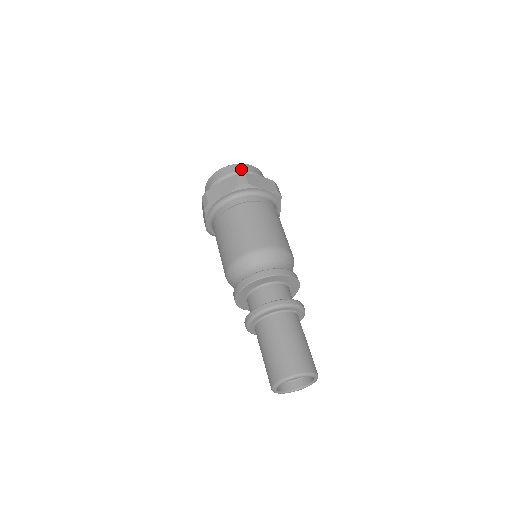
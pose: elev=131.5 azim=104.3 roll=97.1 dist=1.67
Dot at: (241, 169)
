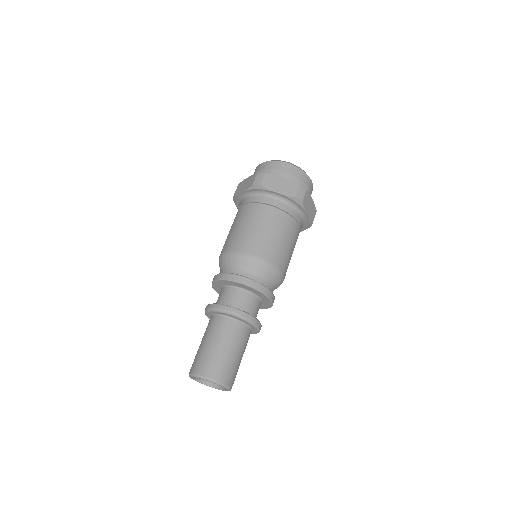
Dot at: (275, 167)
